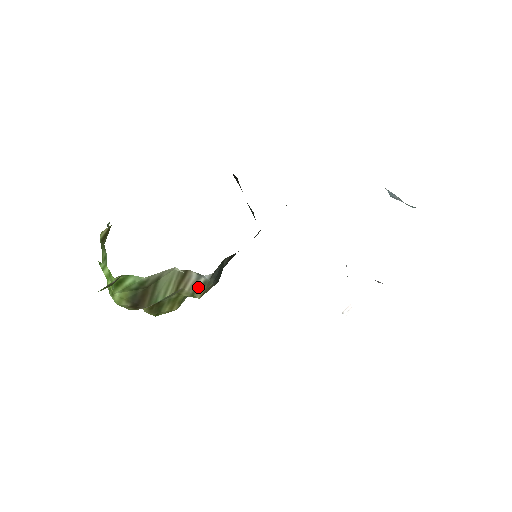
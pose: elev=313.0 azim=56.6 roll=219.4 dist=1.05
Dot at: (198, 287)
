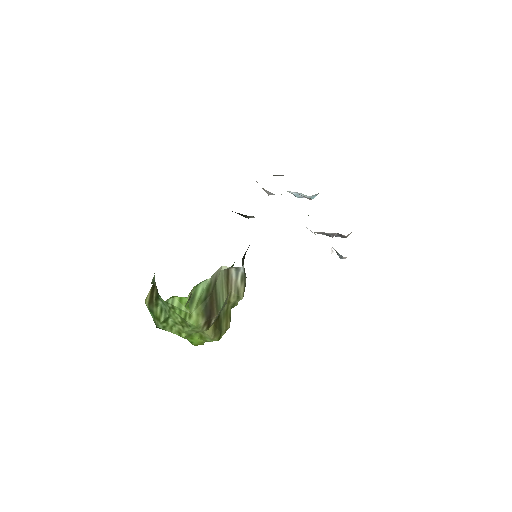
Dot at: (239, 285)
